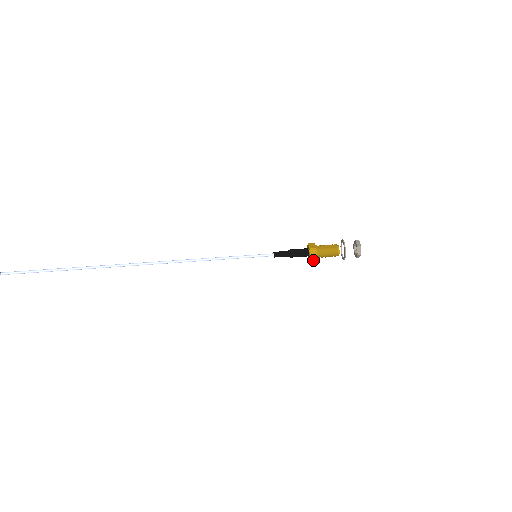
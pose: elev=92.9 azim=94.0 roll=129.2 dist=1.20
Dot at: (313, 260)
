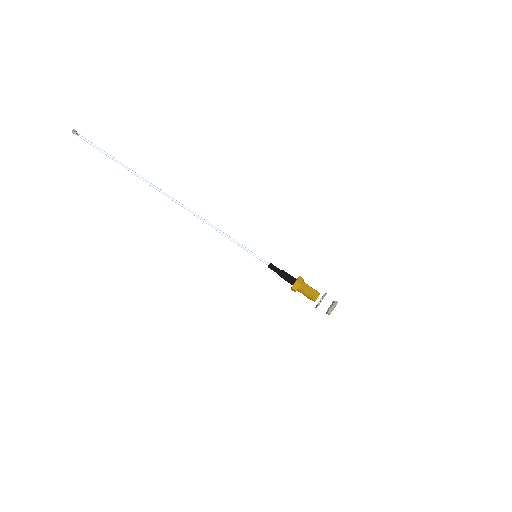
Dot at: (294, 290)
